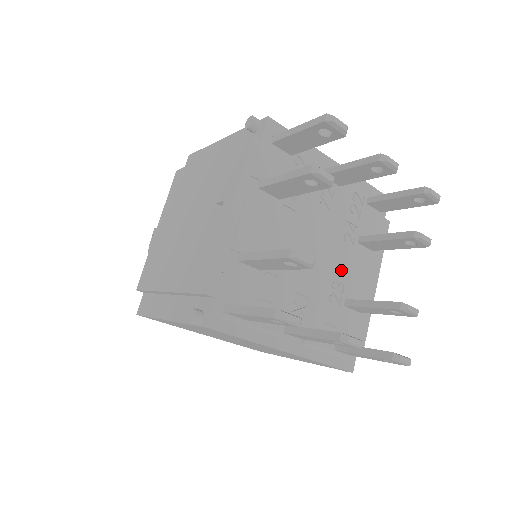
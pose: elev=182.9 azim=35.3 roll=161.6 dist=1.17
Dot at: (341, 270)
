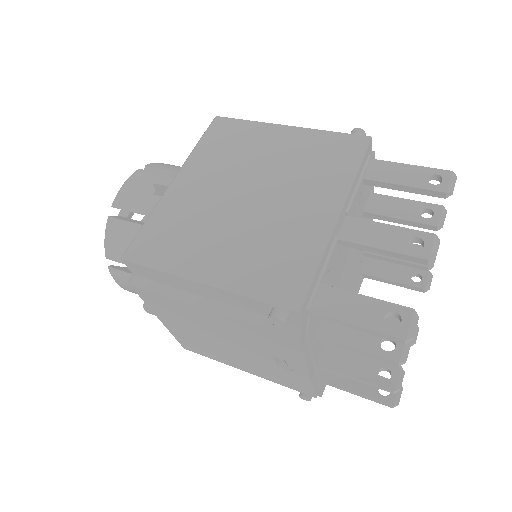
Dot at: occluded
